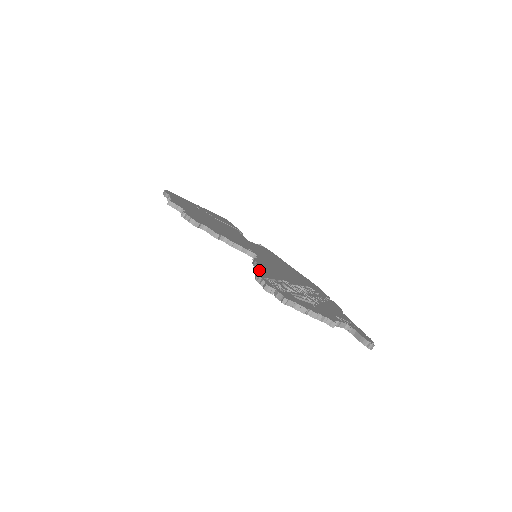
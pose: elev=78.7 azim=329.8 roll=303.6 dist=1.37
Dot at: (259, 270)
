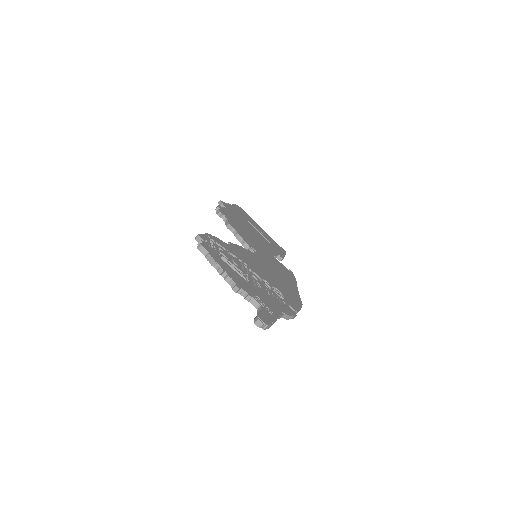
Dot at: (219, 239)
